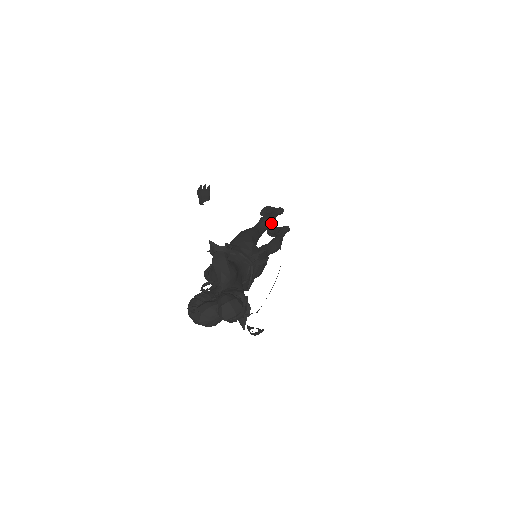
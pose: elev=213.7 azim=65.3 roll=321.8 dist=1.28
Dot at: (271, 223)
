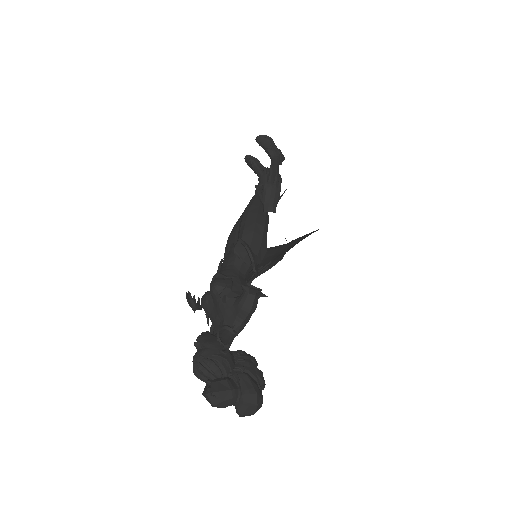
Dot at: occluded
